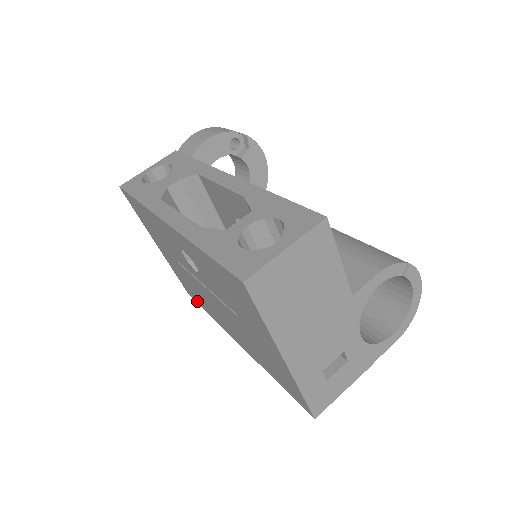
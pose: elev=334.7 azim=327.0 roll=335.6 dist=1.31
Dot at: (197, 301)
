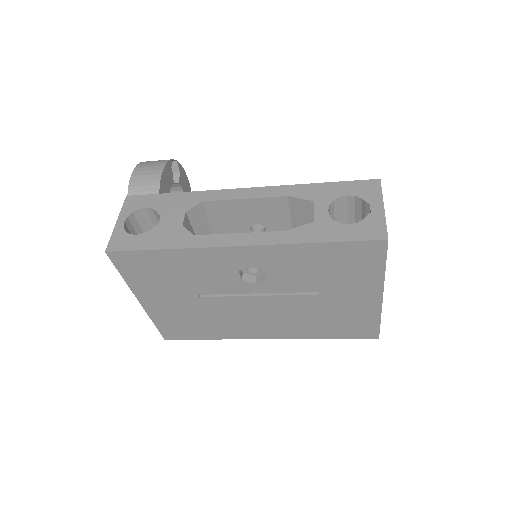
Dot at: (189, 336)
